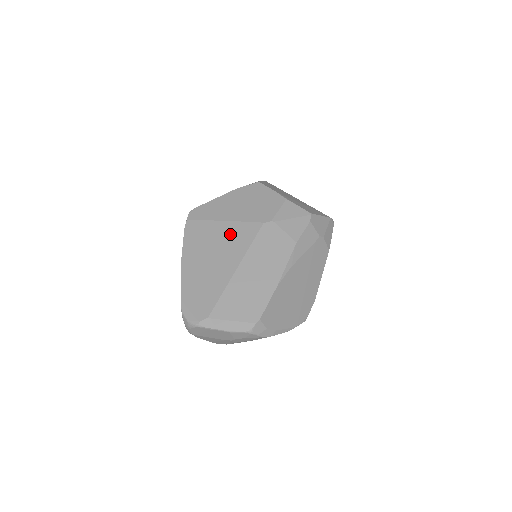
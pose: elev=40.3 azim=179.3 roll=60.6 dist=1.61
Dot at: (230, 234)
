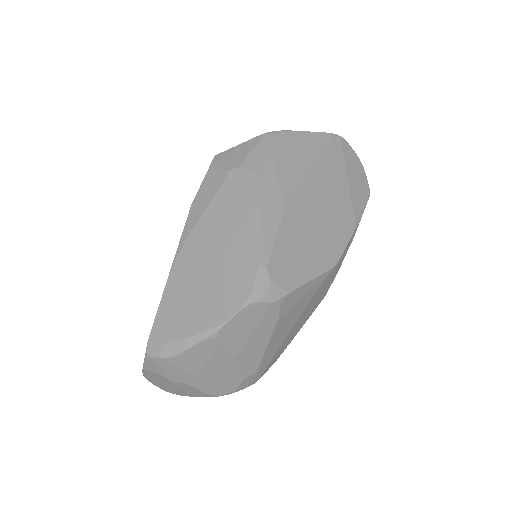
Dot at: occluded
